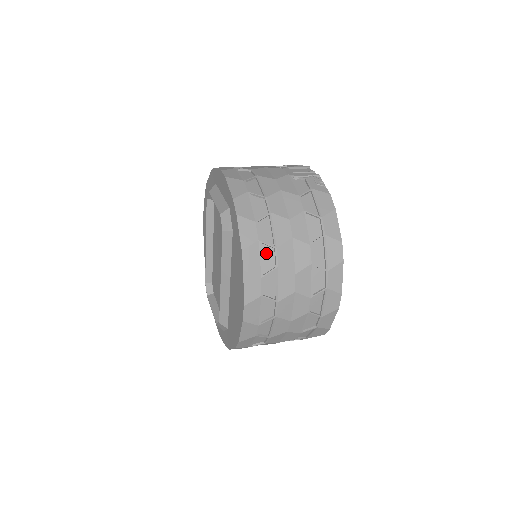
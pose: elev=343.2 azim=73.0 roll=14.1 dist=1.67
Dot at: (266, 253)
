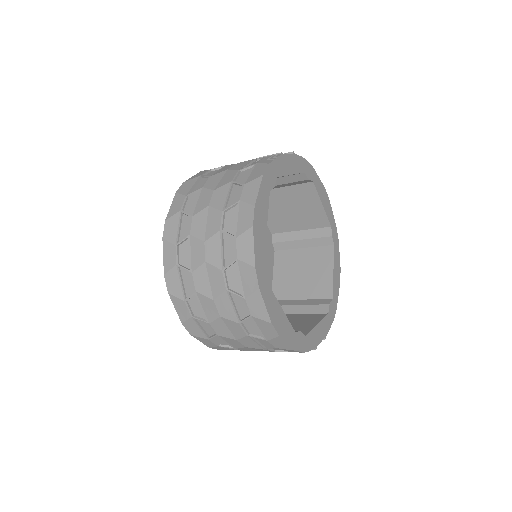
Dot at: (185, 223)
